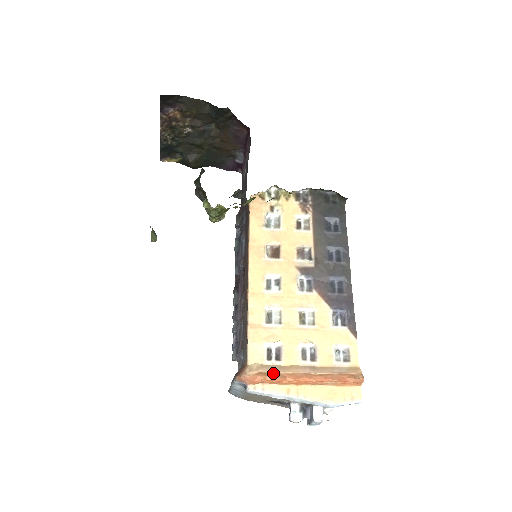
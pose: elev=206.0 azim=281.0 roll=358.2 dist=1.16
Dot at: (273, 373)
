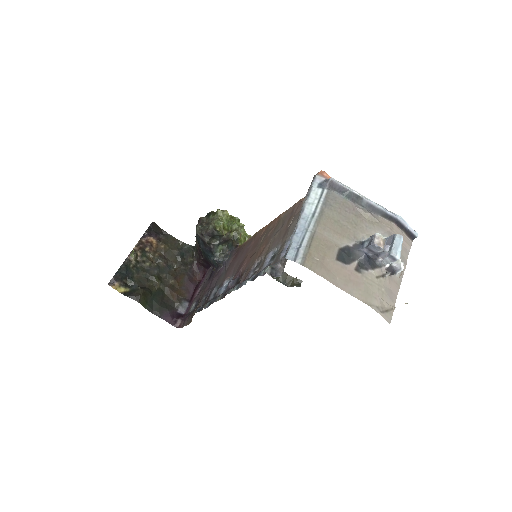
Dot at: occluded
